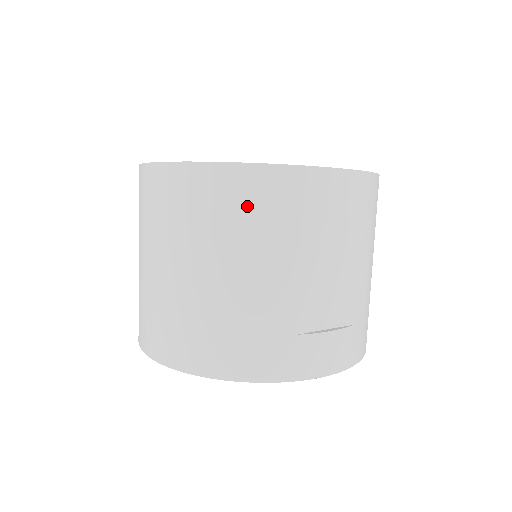
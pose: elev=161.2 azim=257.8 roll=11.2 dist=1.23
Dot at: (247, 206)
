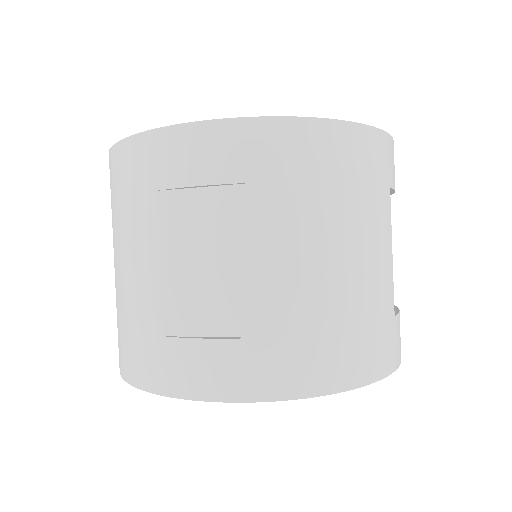
Dot at: (120, 188)
